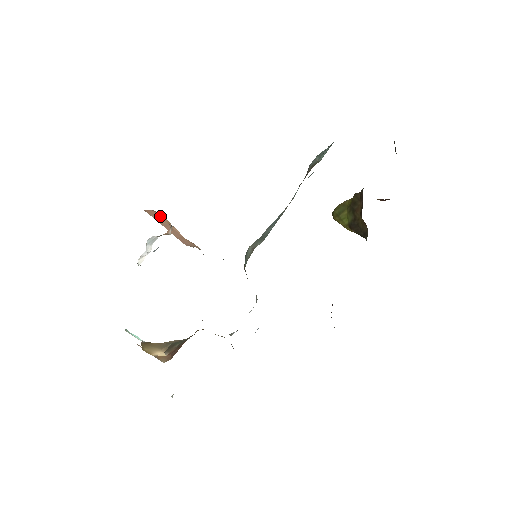
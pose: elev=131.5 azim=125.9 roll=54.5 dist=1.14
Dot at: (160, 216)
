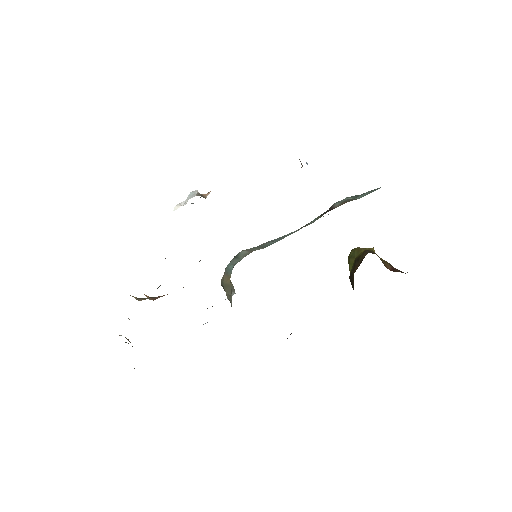
Dot at: occluded
